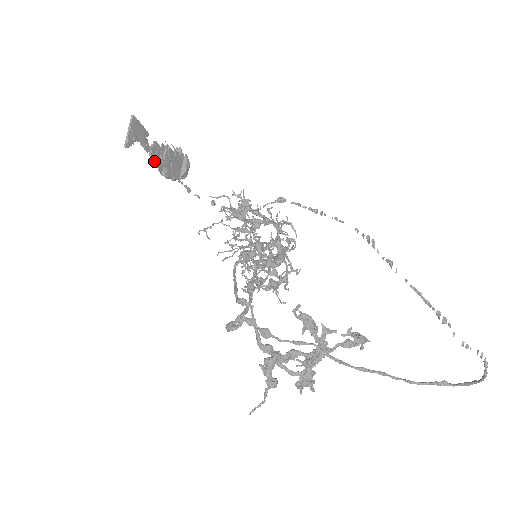
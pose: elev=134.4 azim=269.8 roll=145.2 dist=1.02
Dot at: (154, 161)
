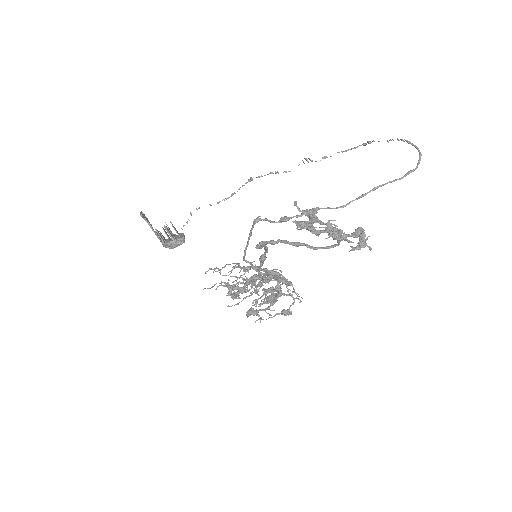
Dot at: (159, 236)
